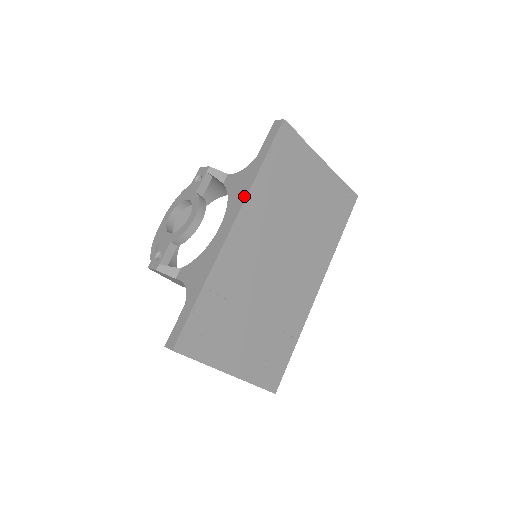
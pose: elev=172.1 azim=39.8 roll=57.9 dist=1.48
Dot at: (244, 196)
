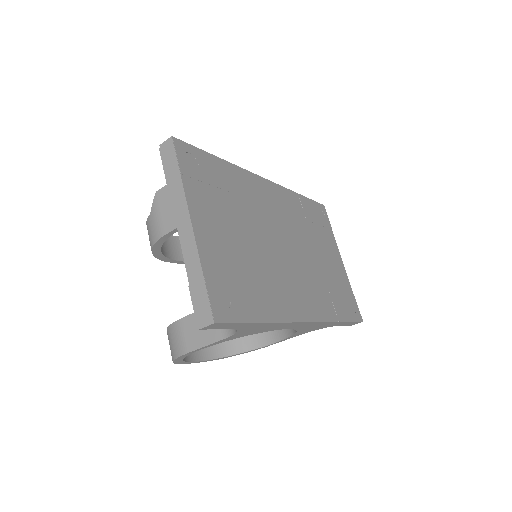
Dot at: occluded
